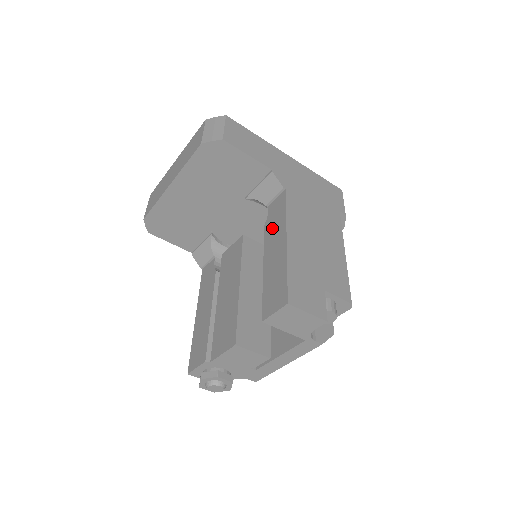
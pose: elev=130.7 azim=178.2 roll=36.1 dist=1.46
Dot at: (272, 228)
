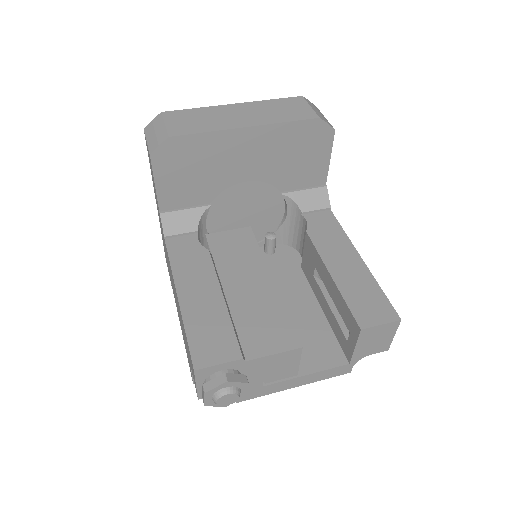
Dot at: (326, 239)
